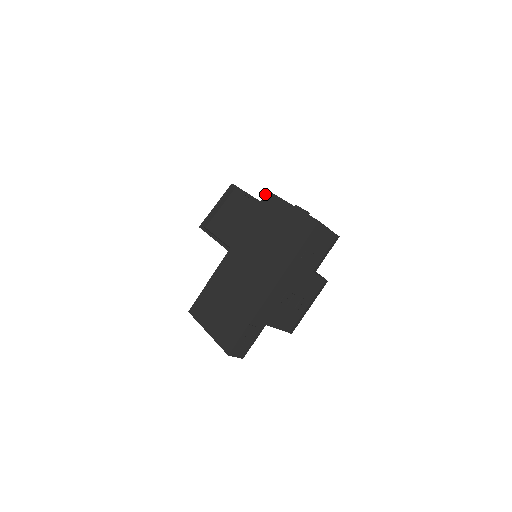
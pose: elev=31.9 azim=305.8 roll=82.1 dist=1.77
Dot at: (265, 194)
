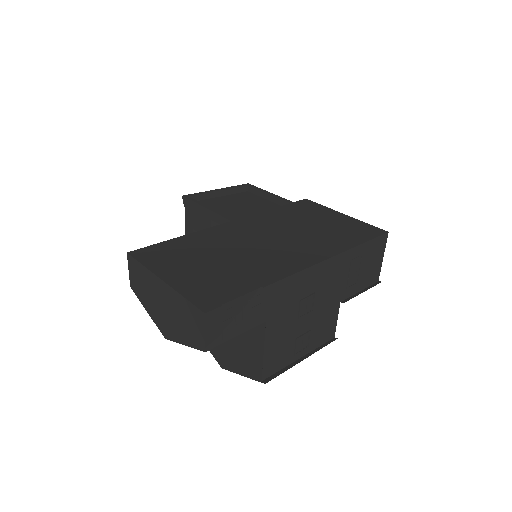
Dot at: occluded
